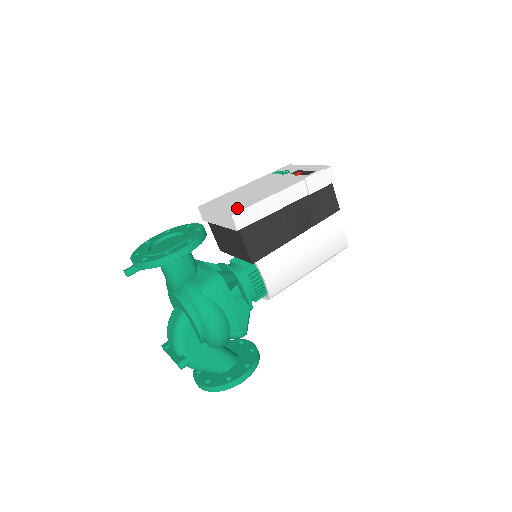
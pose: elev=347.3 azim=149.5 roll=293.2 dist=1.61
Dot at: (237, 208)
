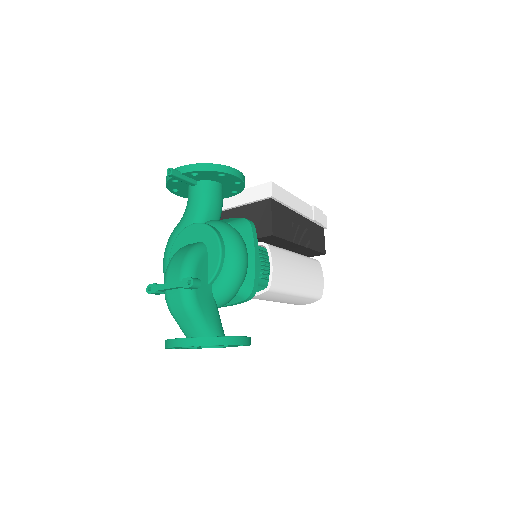
Dot at: occluded
